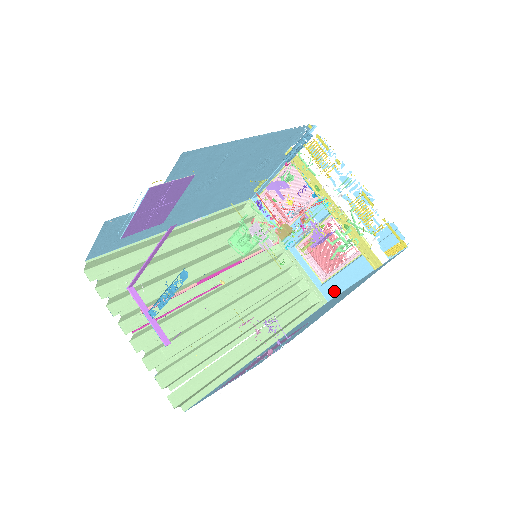
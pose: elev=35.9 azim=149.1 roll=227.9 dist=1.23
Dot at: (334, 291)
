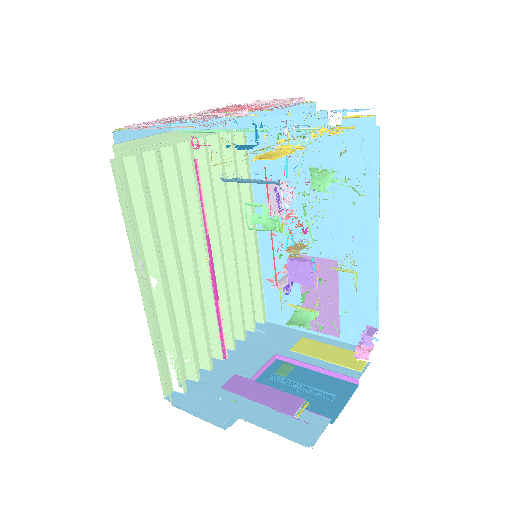
Dot at: occluded
